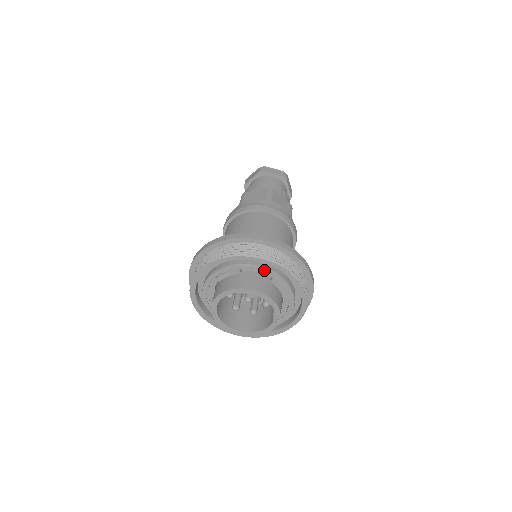
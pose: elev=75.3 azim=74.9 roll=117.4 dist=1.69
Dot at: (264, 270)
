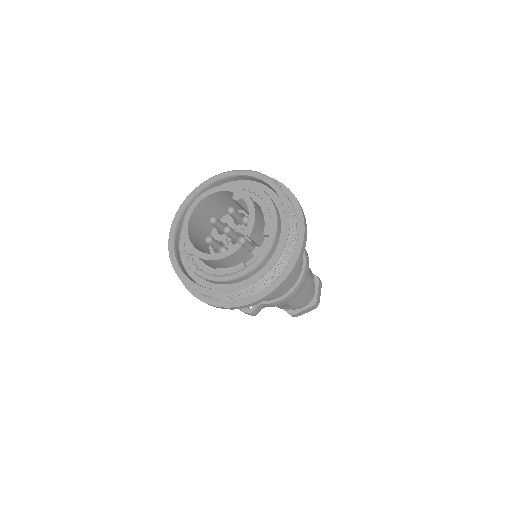
Dot at: (262, 192)
